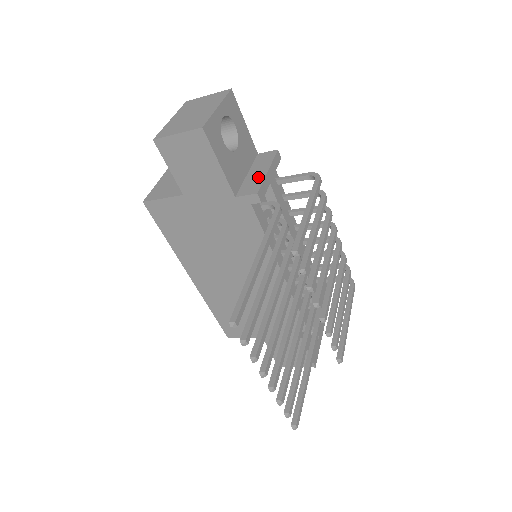
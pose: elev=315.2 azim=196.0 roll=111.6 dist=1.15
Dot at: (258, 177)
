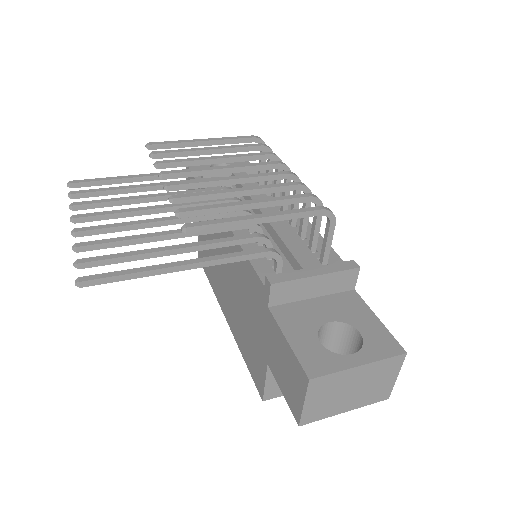
Dot at: occluded
